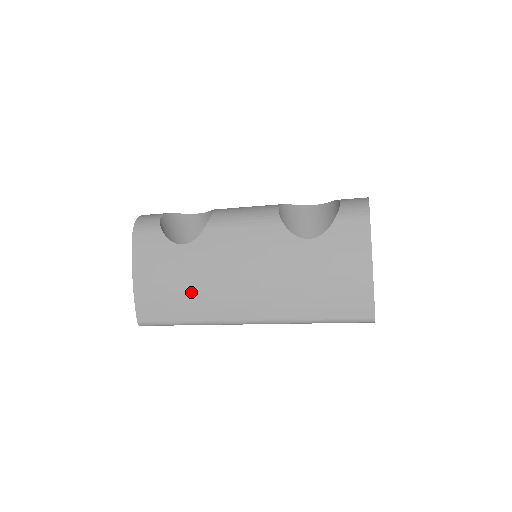
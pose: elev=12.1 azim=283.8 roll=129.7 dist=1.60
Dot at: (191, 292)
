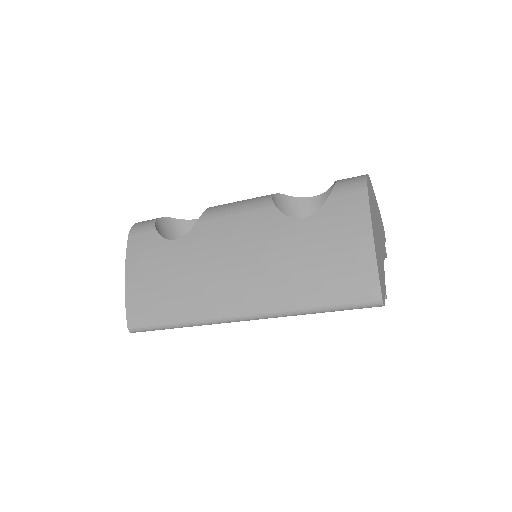
Dot at: (181, 288)
